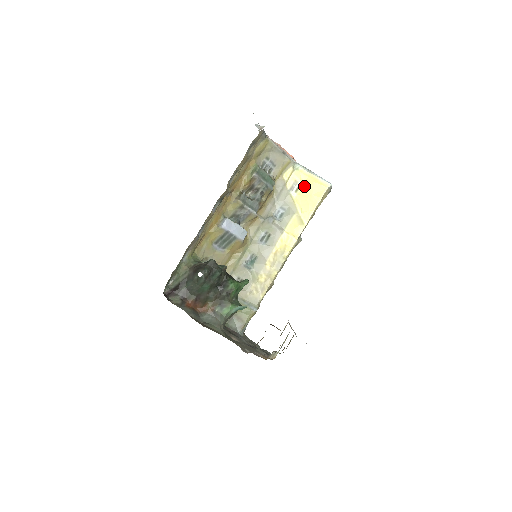
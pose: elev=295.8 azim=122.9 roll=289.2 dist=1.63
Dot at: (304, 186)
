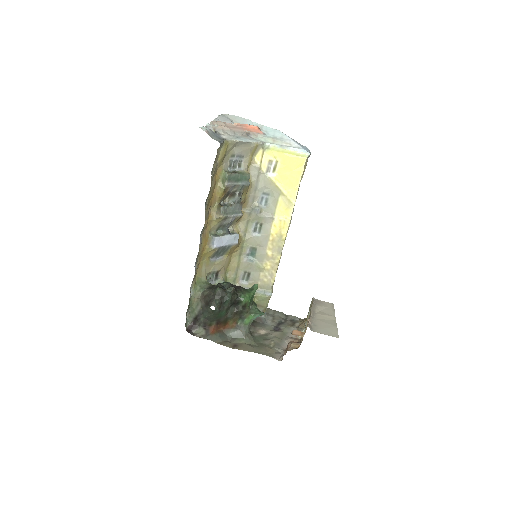
Dot at: (280, 164)
